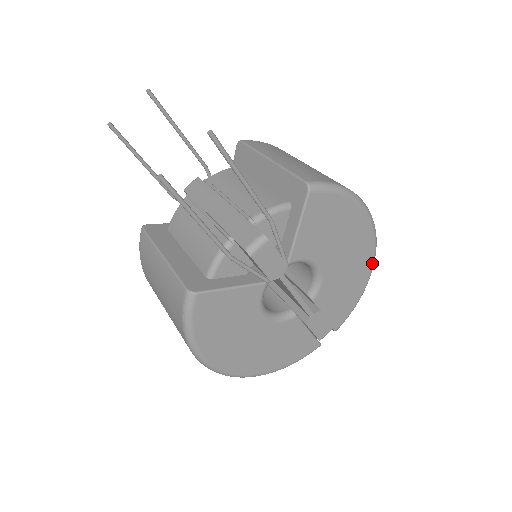
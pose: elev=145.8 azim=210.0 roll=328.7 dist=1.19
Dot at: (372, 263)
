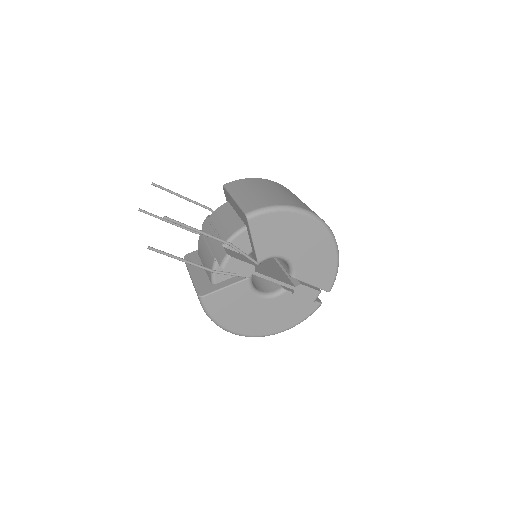
Dot at: (332, 241)
